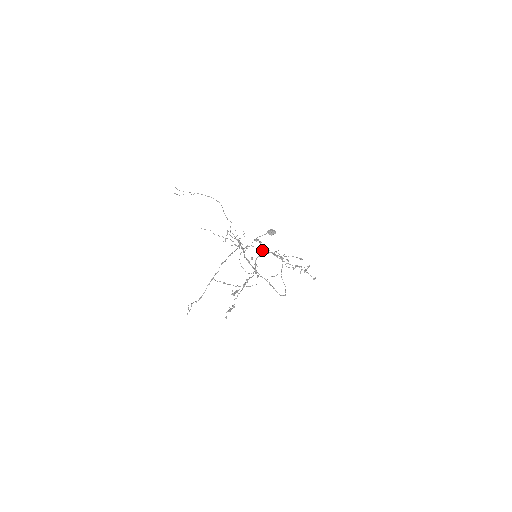
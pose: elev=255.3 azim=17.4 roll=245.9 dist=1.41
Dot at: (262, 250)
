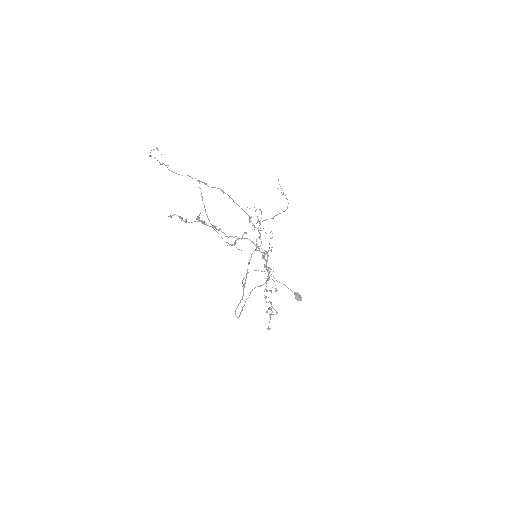
Dot at: occluded
